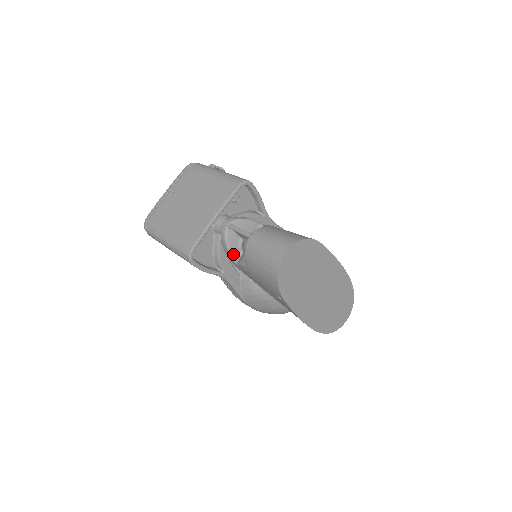
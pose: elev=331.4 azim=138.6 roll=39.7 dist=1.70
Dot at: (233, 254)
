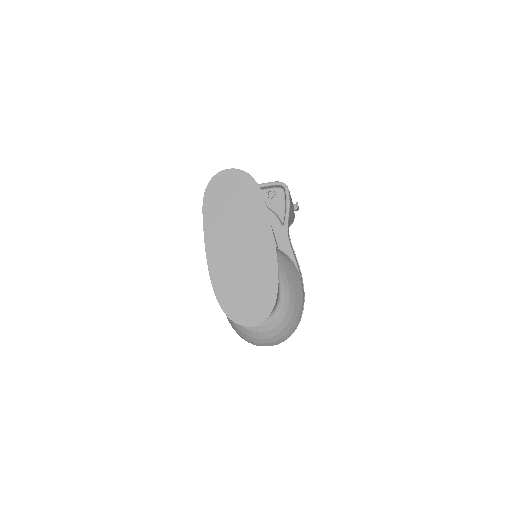
Dot at: occluded
